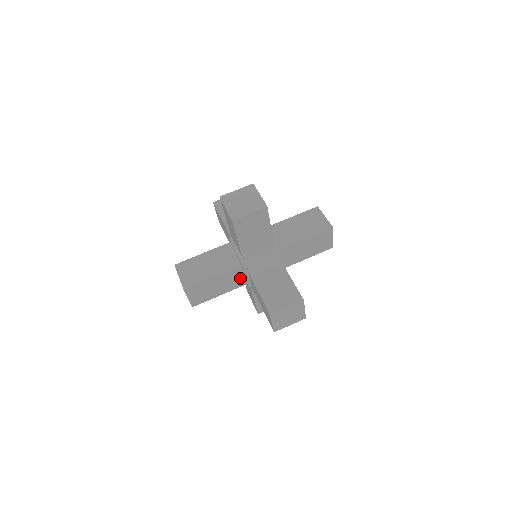
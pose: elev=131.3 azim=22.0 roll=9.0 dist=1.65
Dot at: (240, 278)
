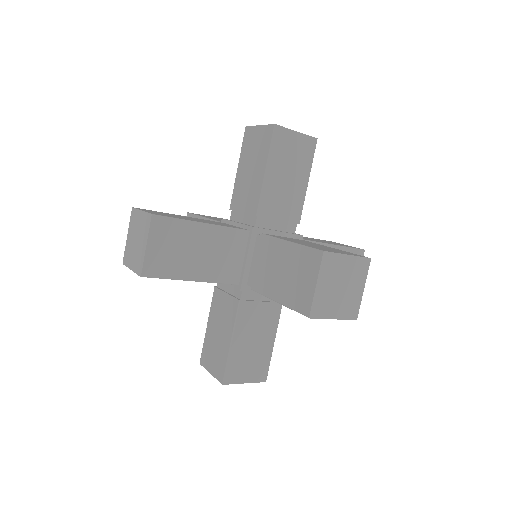
Dot at: occluded
